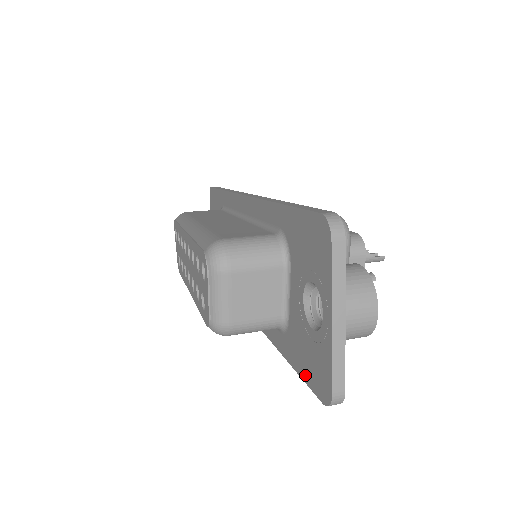
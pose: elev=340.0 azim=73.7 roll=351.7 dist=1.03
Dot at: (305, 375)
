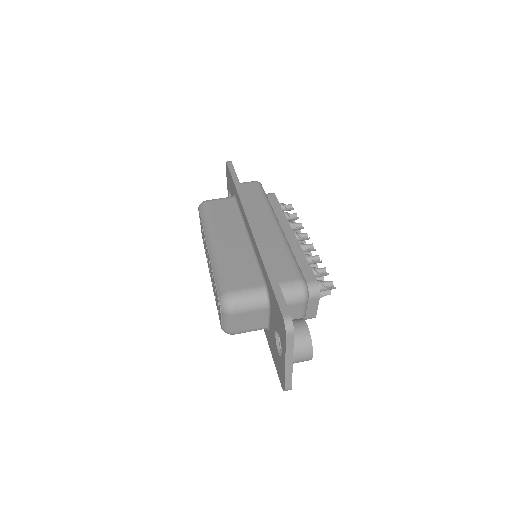
Dot at: (275, 364)
